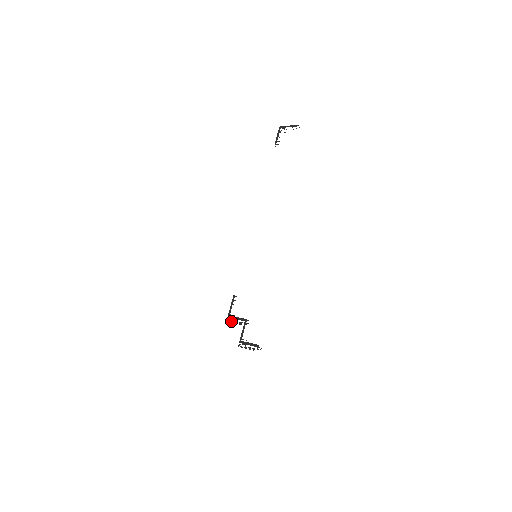
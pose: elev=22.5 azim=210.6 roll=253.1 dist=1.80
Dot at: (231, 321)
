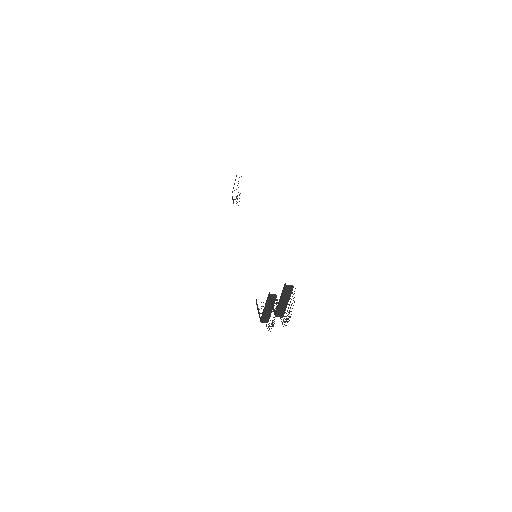
Dot at: occluded
